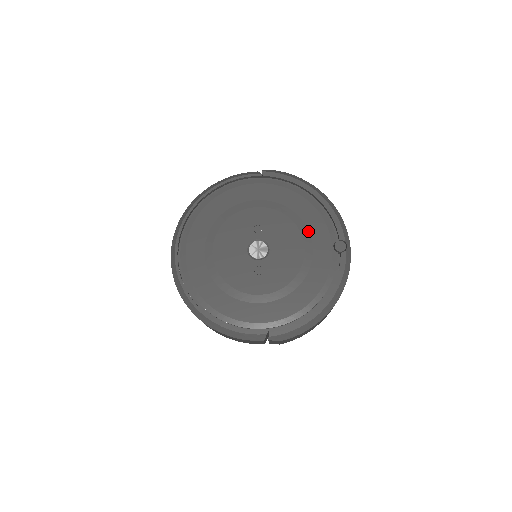
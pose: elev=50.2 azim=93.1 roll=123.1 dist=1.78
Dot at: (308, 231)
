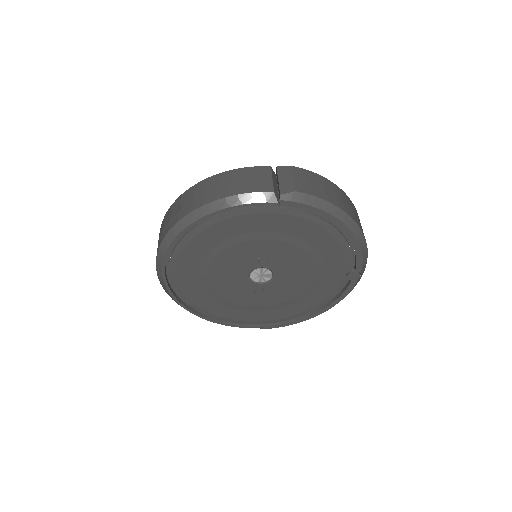
Dot at: (323, 263)
